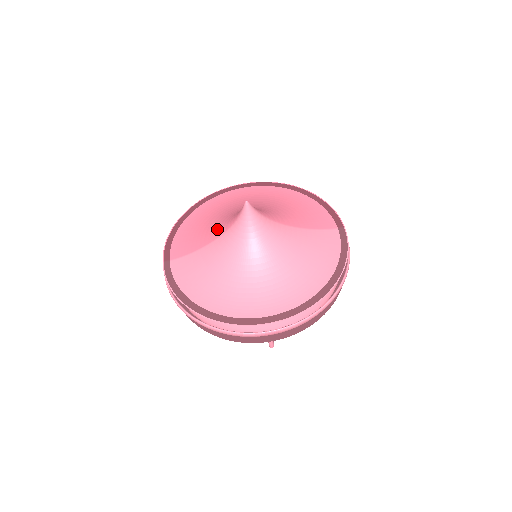
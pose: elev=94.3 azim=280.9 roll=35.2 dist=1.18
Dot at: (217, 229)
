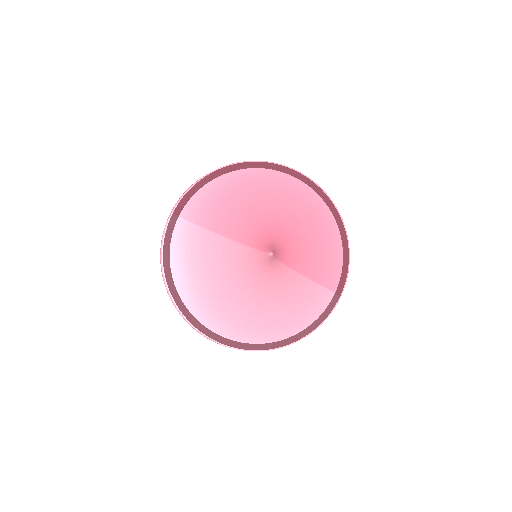
Dot at: (237, 228)
